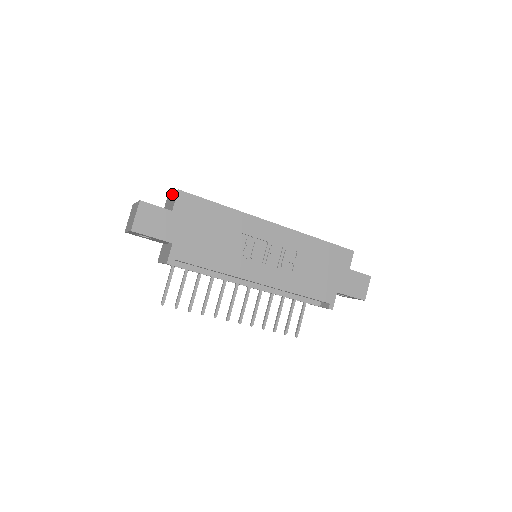
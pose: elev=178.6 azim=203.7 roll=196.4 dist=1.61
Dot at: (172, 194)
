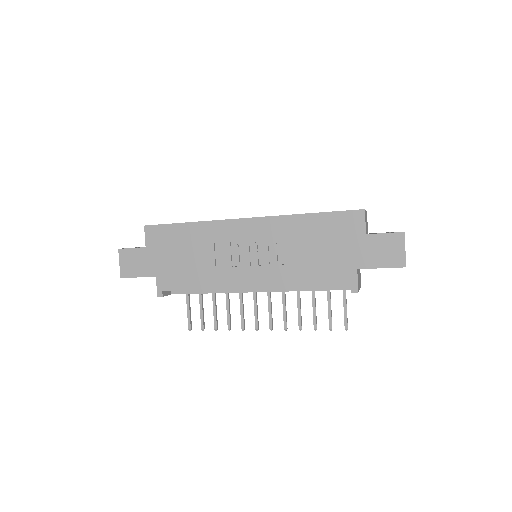
Dot at: occluded
